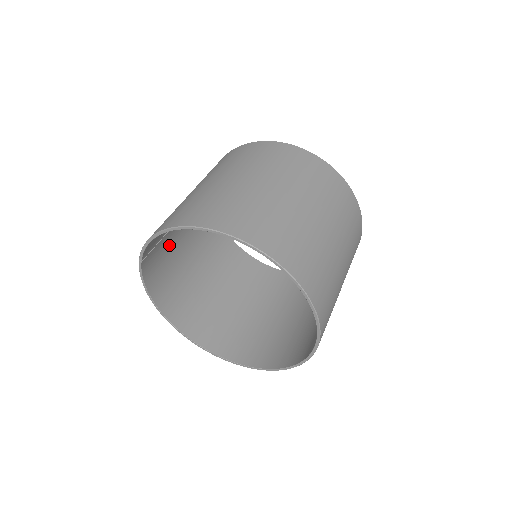
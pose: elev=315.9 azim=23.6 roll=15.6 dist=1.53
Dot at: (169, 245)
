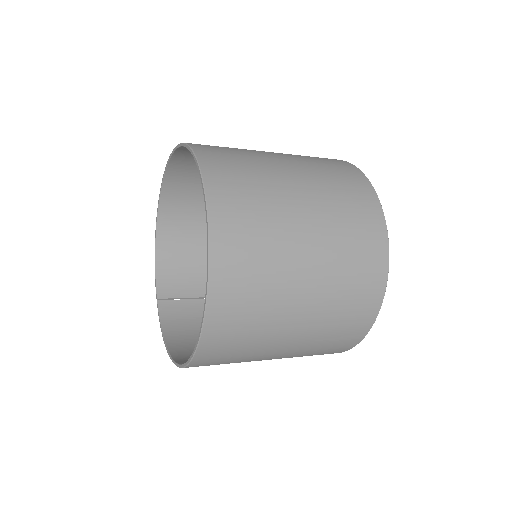
Dot at: occluded
